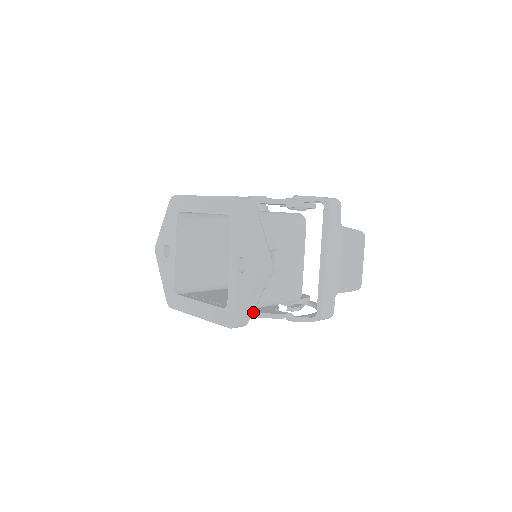
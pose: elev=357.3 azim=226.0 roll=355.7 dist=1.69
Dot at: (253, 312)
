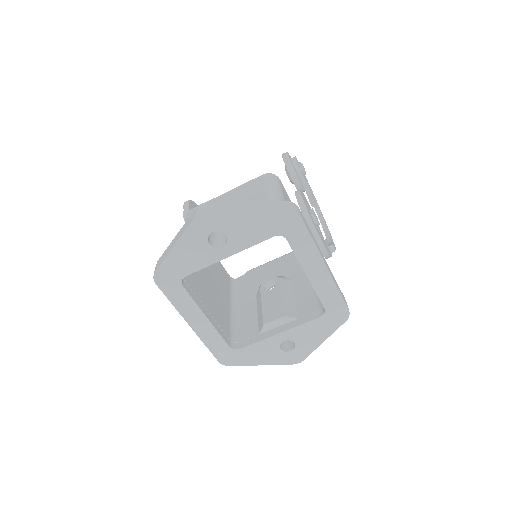
Dot at: occluded
